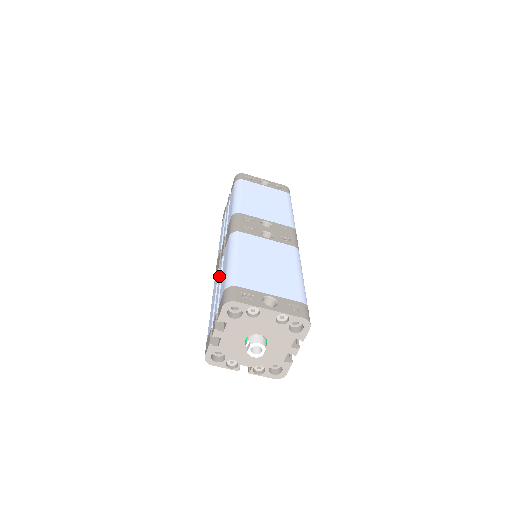
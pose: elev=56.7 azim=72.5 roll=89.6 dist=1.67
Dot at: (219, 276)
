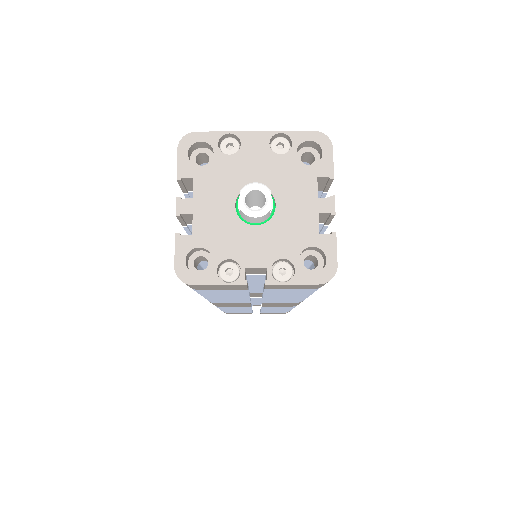
Dot at: occluded
